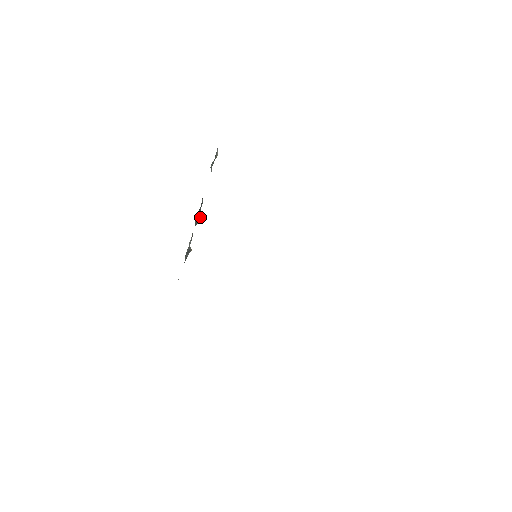
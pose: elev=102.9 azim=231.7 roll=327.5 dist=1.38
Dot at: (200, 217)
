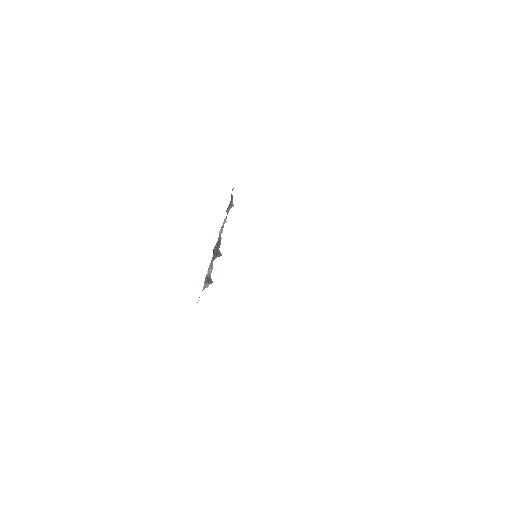
Dot at: (220, 253)
